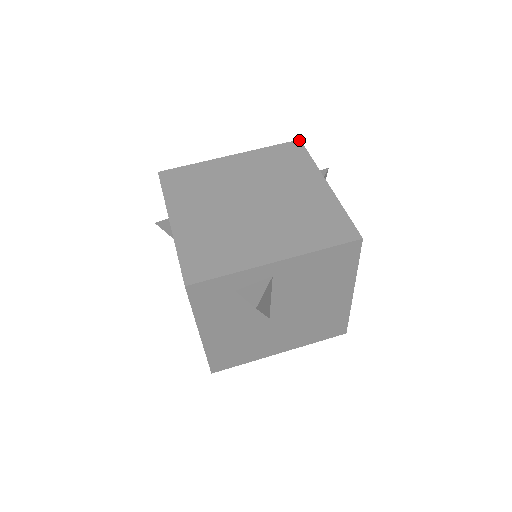
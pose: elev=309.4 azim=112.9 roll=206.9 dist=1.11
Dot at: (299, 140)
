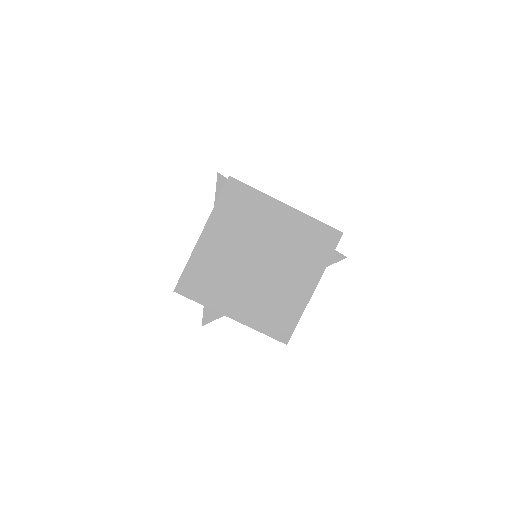
Dot at: (342, 233)
